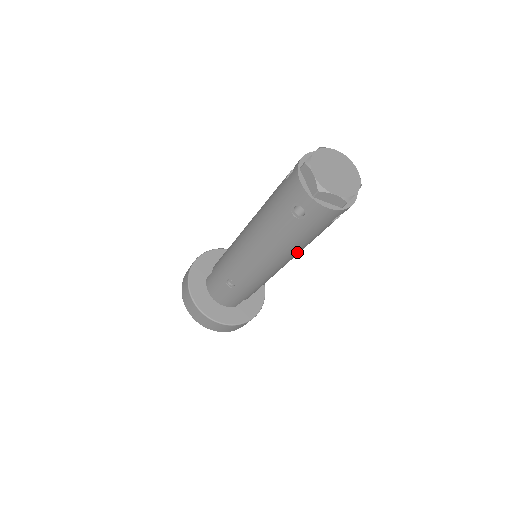
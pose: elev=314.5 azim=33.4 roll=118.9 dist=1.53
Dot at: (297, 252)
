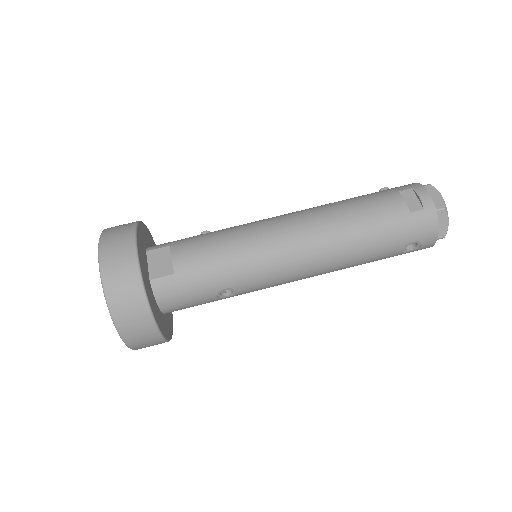
Dot at: occluded
